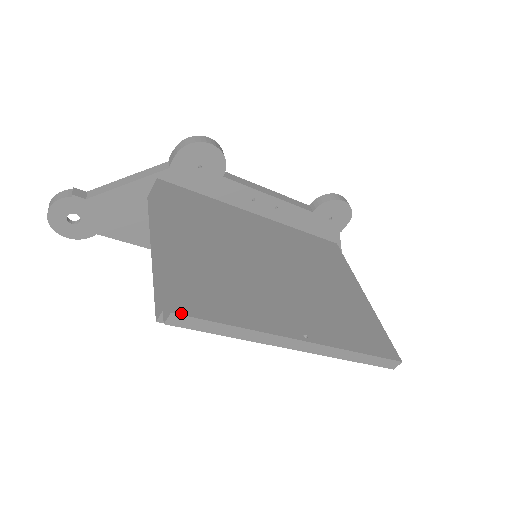
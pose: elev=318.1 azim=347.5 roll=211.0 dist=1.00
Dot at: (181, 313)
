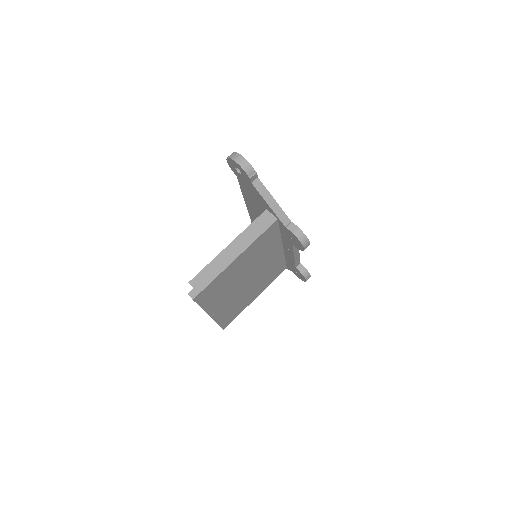
Dot at: (195, 300)
